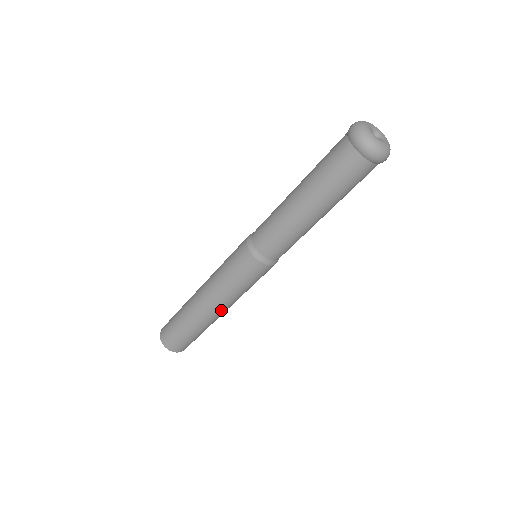
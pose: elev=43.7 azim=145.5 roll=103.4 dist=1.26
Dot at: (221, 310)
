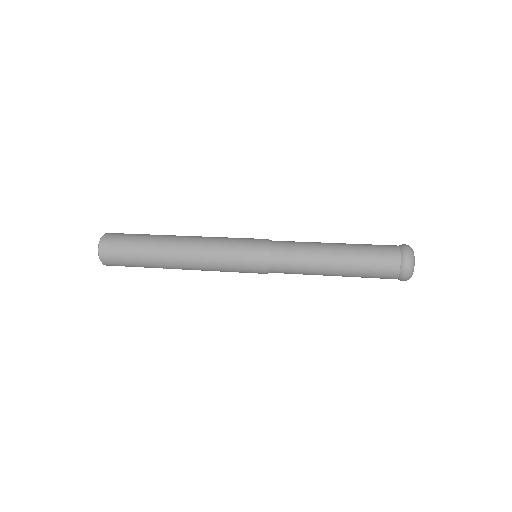
Dot at: occluded
